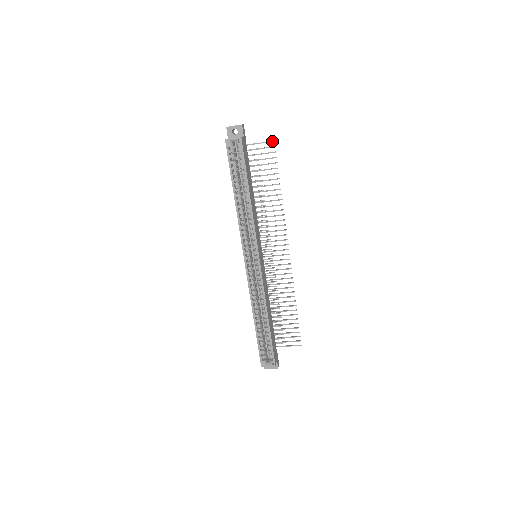
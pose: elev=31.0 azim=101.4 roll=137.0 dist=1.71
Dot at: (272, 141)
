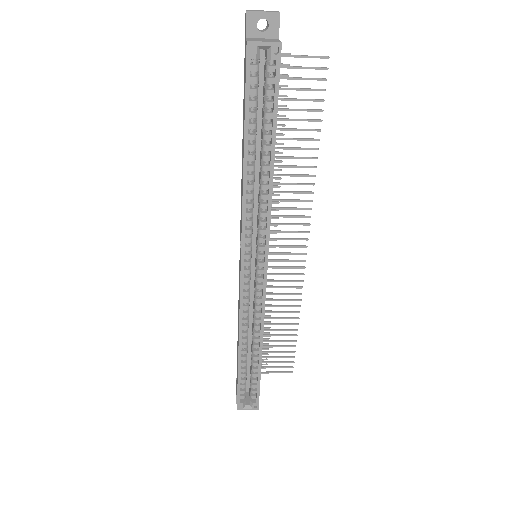
Dot at: (324, 57)
